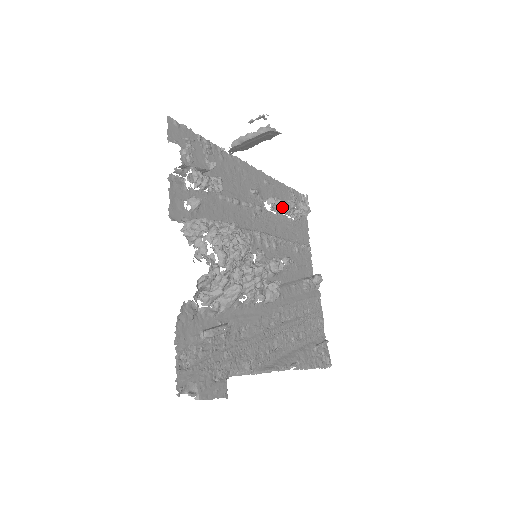
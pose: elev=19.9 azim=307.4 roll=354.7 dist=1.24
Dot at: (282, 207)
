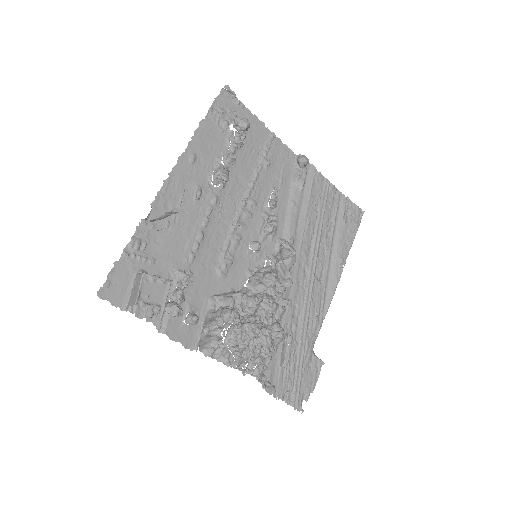
Dot at: (227, 163)
